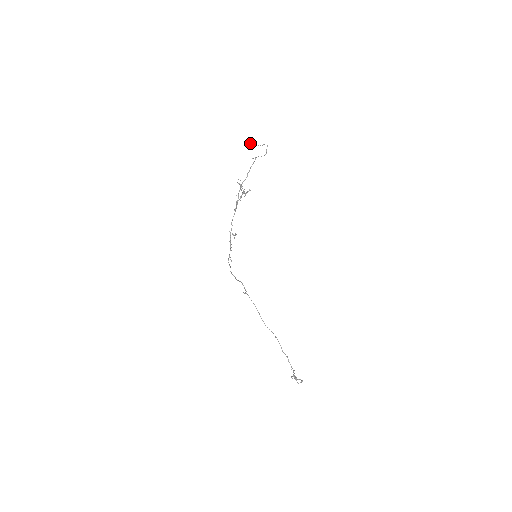
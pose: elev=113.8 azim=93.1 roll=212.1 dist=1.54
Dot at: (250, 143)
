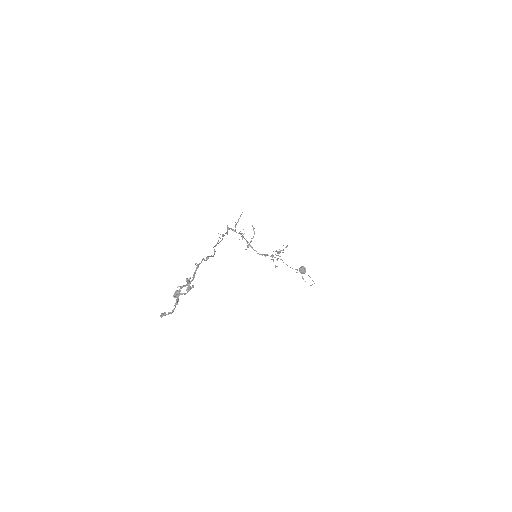
Dot at: (303, 266)
